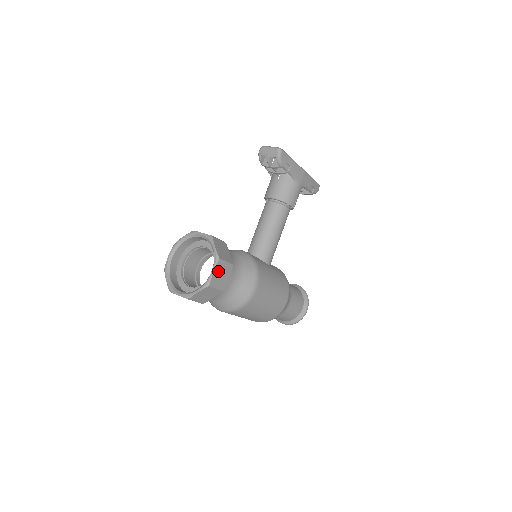
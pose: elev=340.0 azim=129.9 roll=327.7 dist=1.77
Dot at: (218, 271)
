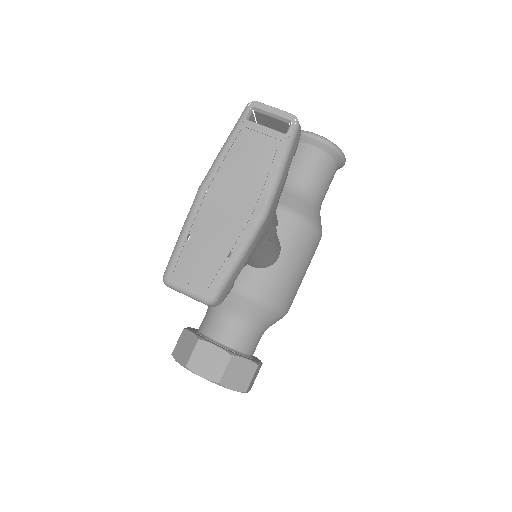
Dot at: (250, 385)
